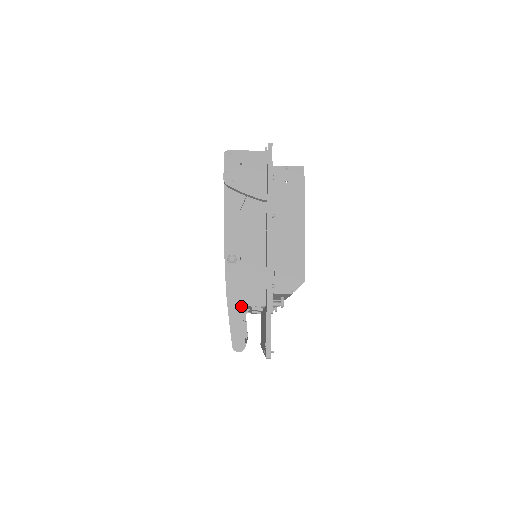
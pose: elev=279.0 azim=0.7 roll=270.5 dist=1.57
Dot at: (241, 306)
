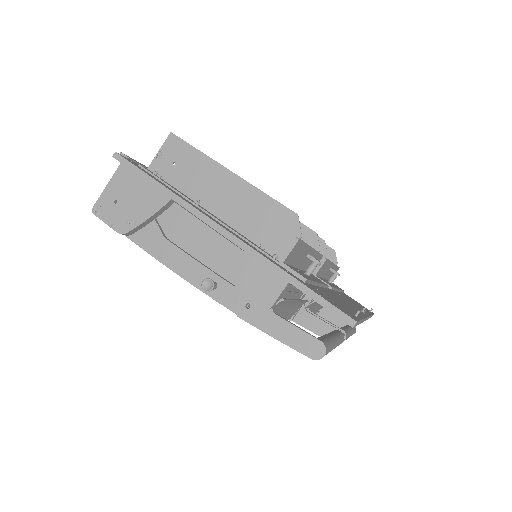
Dot at: (270, 313)
